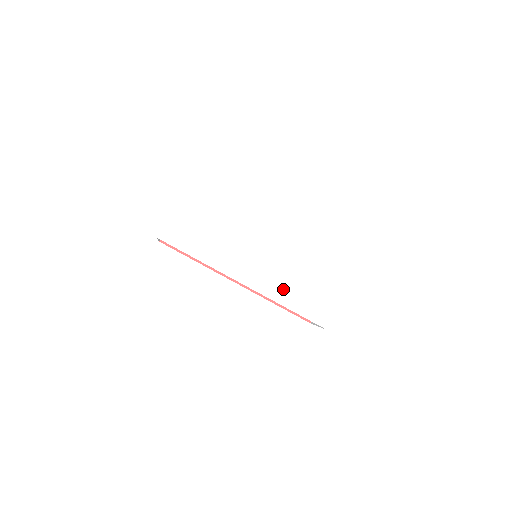
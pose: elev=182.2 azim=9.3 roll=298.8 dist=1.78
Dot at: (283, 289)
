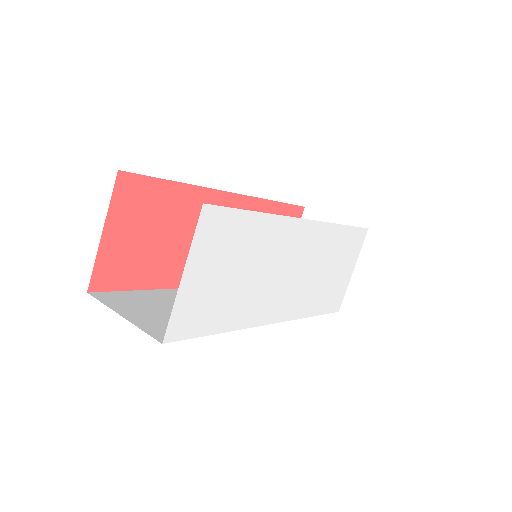
Dot at: (310, 298)
